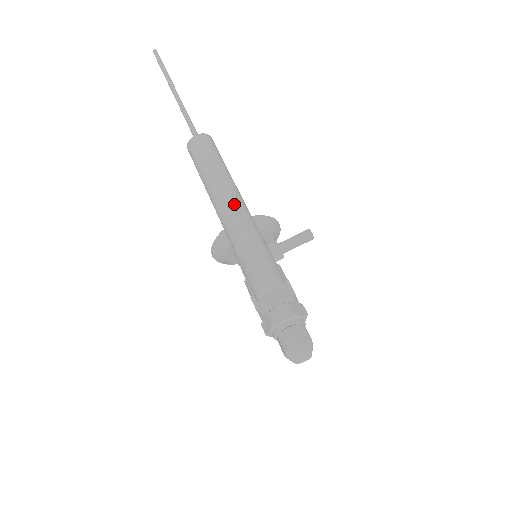
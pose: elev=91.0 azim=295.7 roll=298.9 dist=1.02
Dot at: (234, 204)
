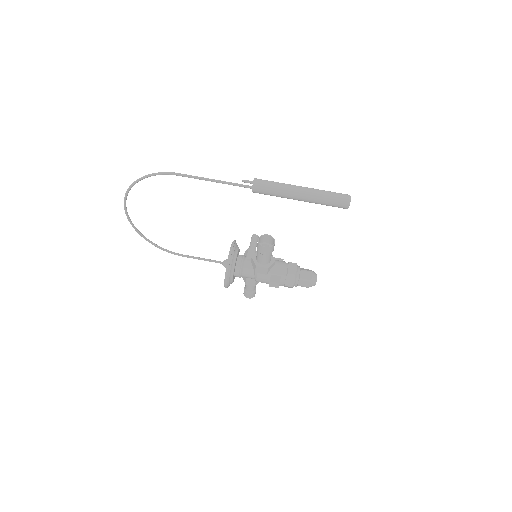
Dot at: (304, 187)
